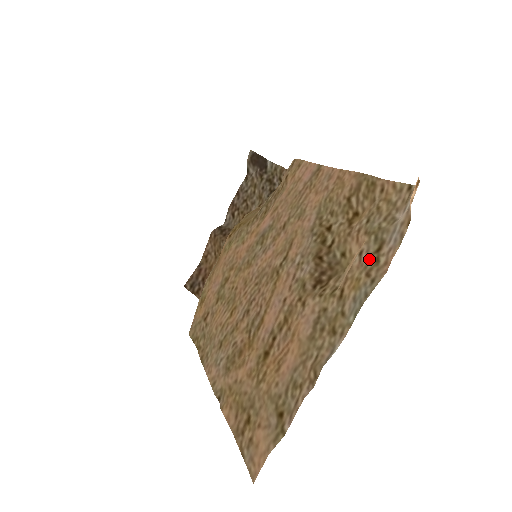
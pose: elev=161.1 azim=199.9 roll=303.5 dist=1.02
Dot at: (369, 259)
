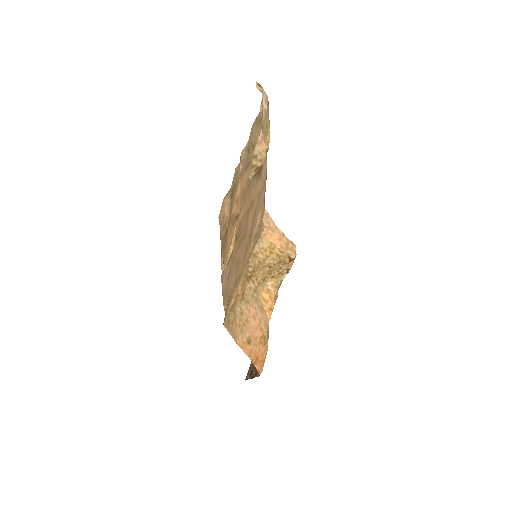
Dot at: (259, 126)
